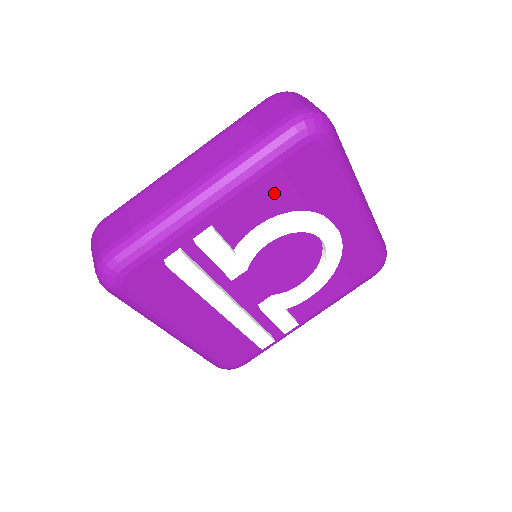
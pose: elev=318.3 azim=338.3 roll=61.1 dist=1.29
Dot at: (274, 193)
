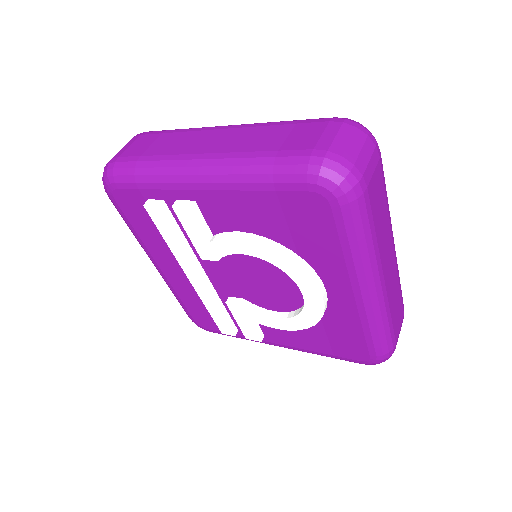
Dot at: (264, 214)
